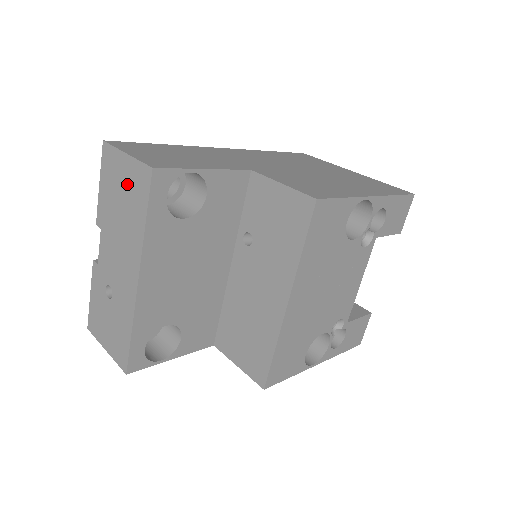
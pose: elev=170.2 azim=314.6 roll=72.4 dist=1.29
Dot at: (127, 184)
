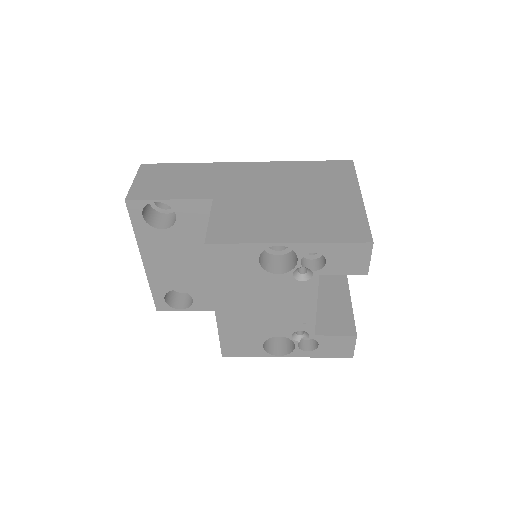
Dot at: occluded
